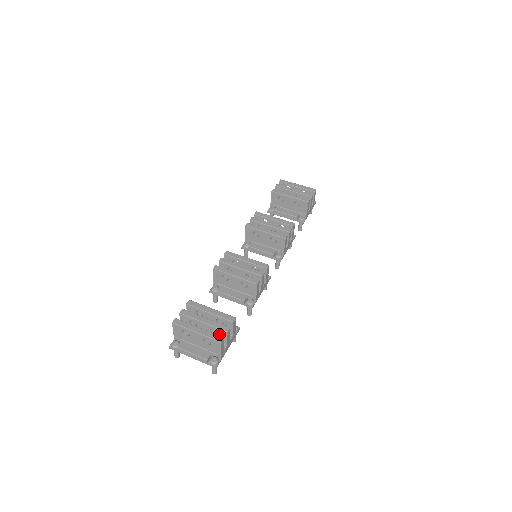
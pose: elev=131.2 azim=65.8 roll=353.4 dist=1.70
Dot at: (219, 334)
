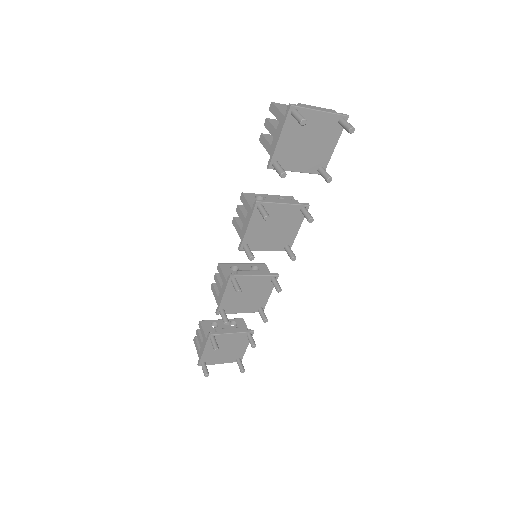
Dot at: occluded
